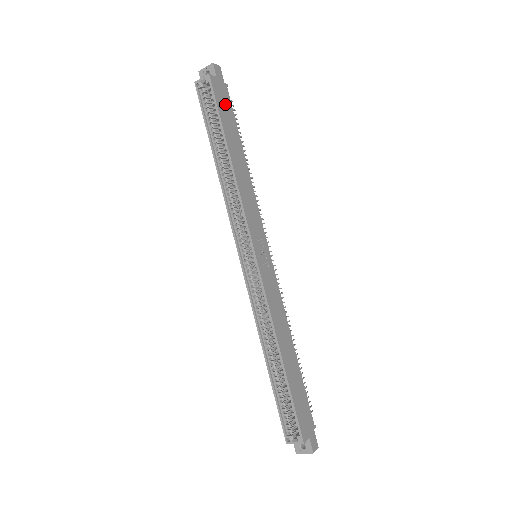
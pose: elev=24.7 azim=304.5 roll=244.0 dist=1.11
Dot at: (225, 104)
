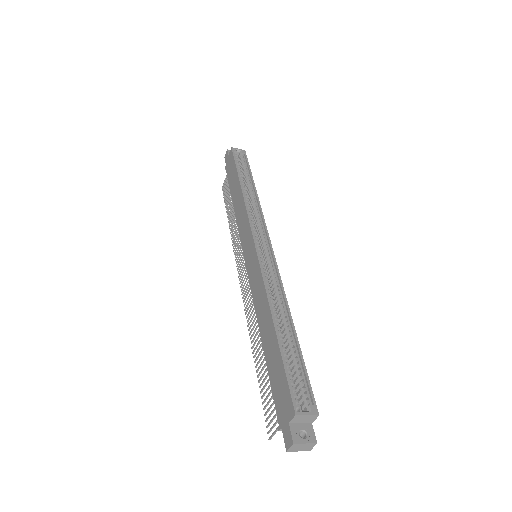
Dot at: occluded
